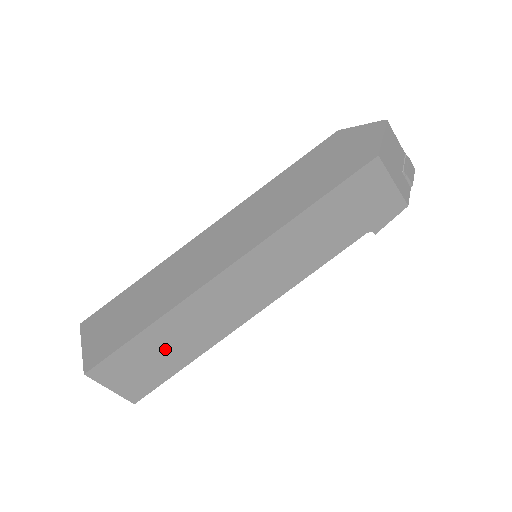
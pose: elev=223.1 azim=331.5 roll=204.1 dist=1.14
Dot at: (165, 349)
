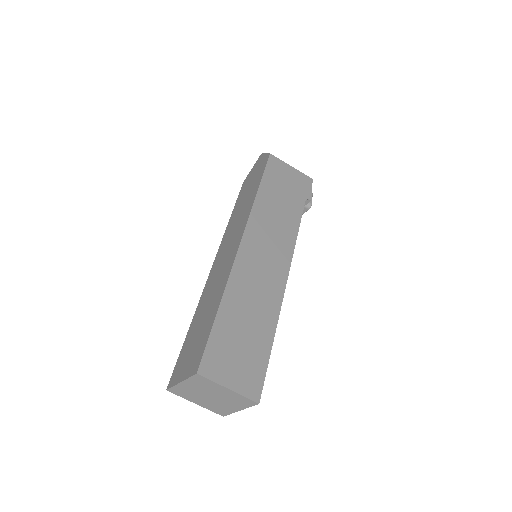
Dot at: (245, 328)
